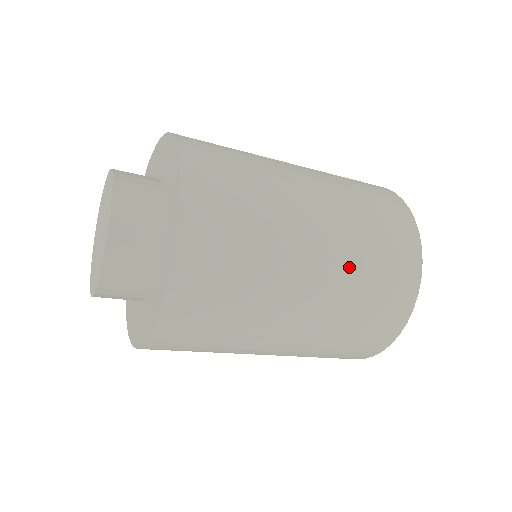
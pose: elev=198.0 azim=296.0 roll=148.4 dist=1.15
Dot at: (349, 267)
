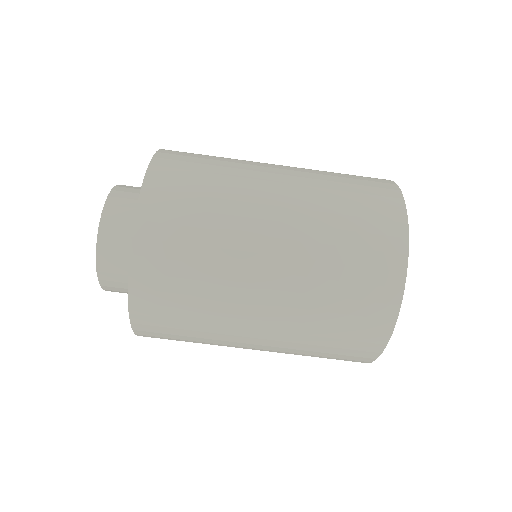
Dot at: occluded
